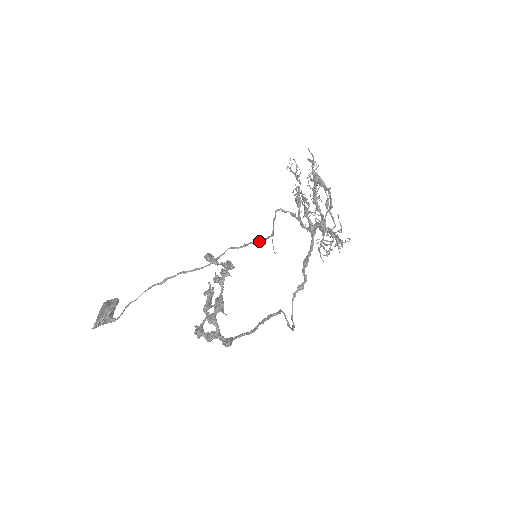
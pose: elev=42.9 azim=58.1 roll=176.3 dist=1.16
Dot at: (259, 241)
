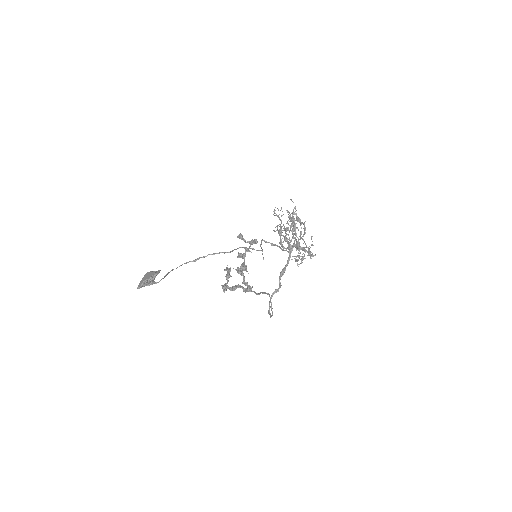
Dot at: occluded
